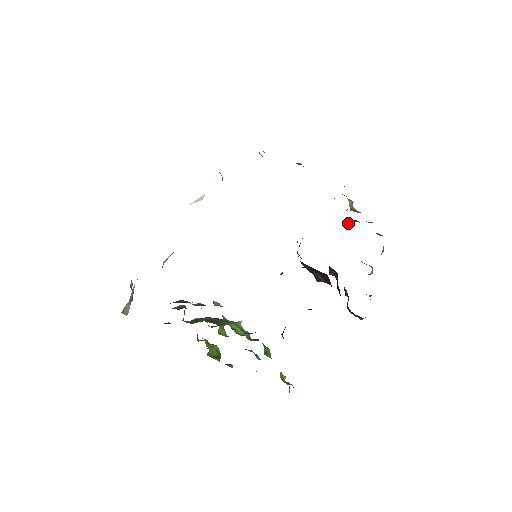
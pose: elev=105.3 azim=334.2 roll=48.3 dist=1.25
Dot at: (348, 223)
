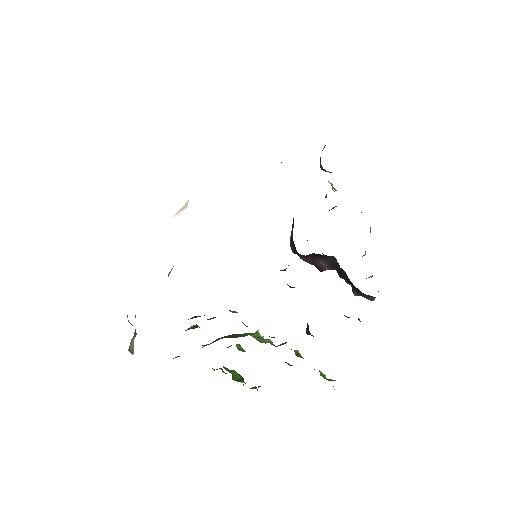
Dot at: (329, 210)
